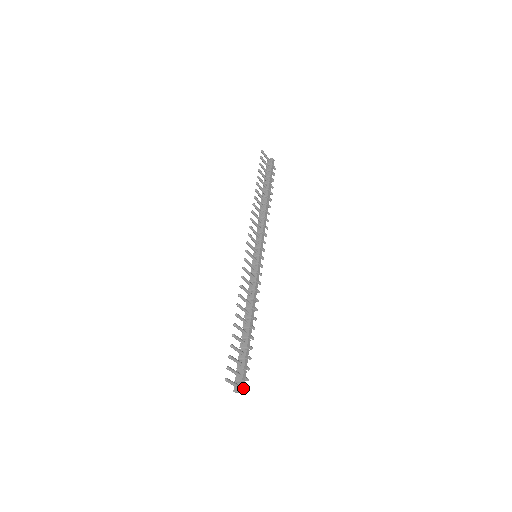
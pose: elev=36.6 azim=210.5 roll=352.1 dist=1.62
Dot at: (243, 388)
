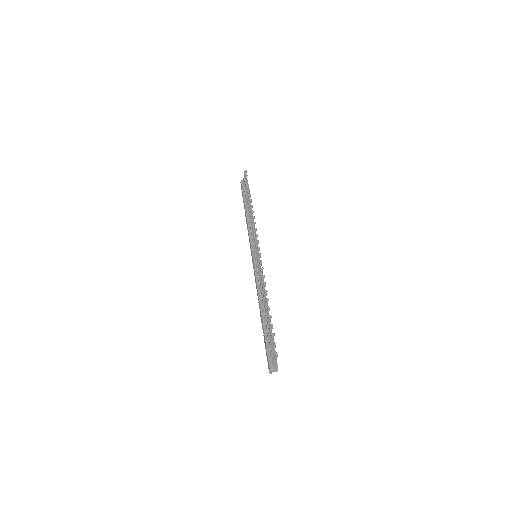
Dot at: (277, 367)
